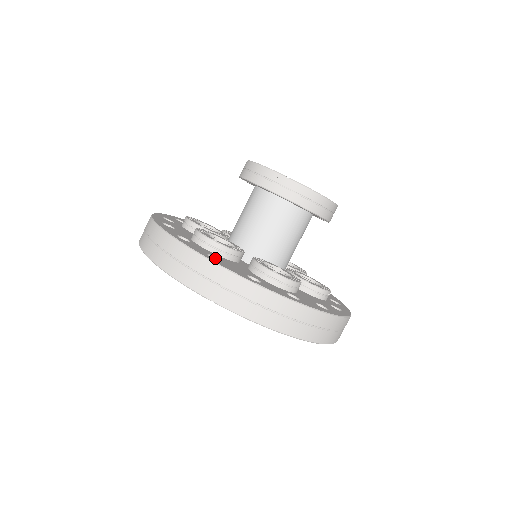
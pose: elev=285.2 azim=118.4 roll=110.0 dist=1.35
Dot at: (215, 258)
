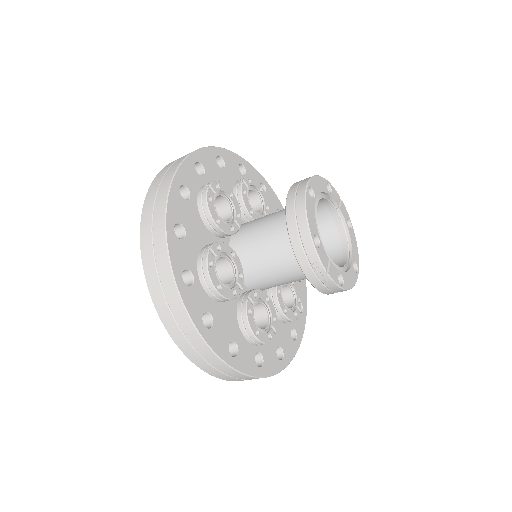
Dot at: (209, 314)
